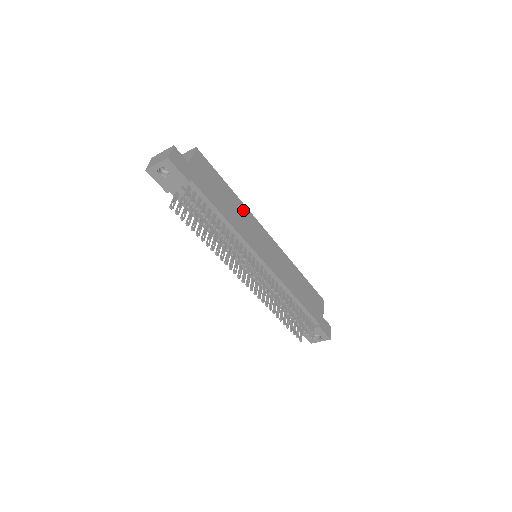
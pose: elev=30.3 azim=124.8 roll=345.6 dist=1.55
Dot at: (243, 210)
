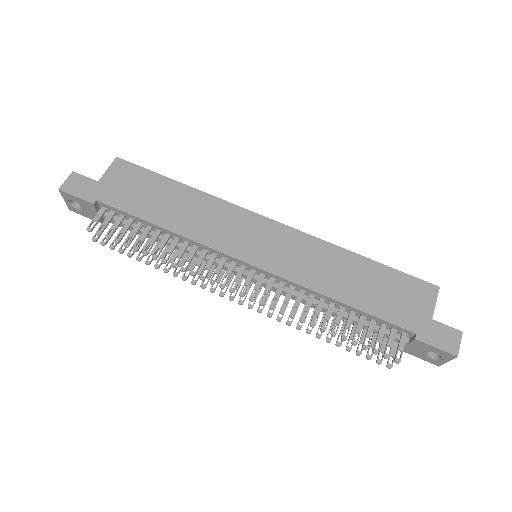
Dot at: (206, 203)
